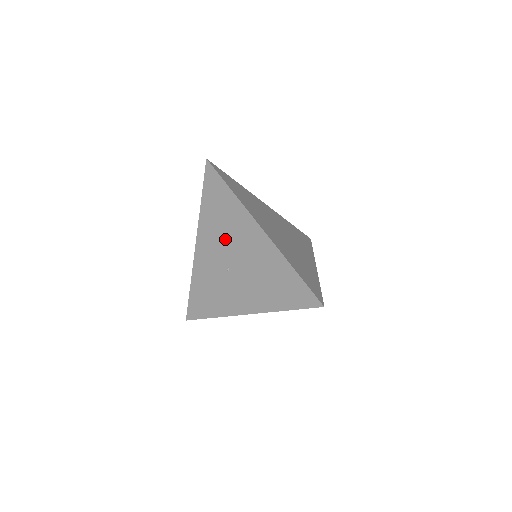
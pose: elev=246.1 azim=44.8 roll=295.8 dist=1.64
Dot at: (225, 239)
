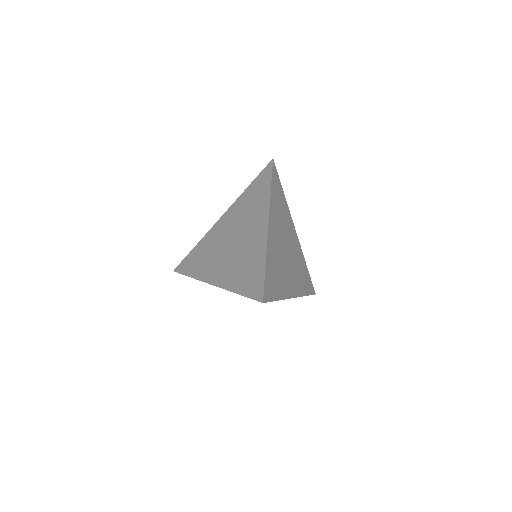
Dot at: occluded
